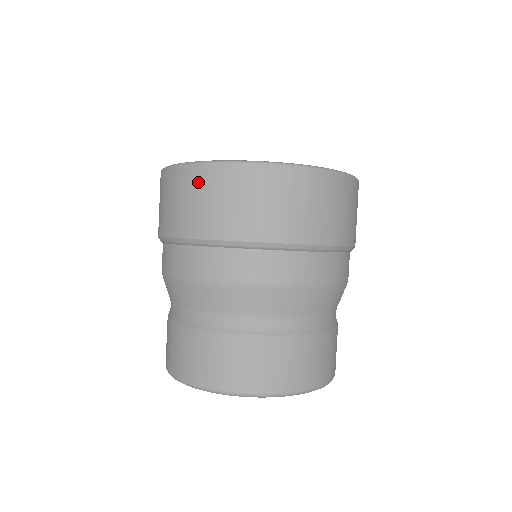
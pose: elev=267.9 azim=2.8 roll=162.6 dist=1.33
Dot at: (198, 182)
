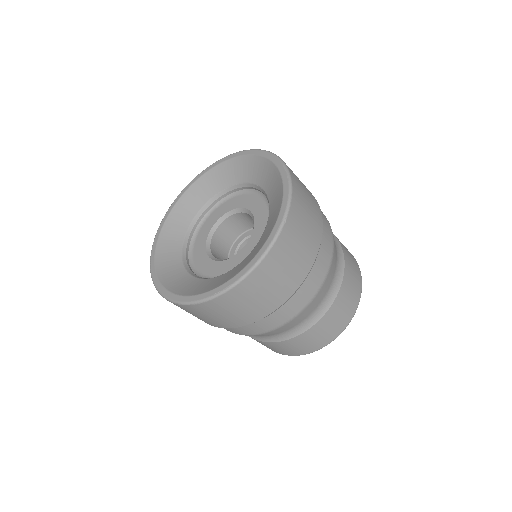
Dot at: (195, 311)
